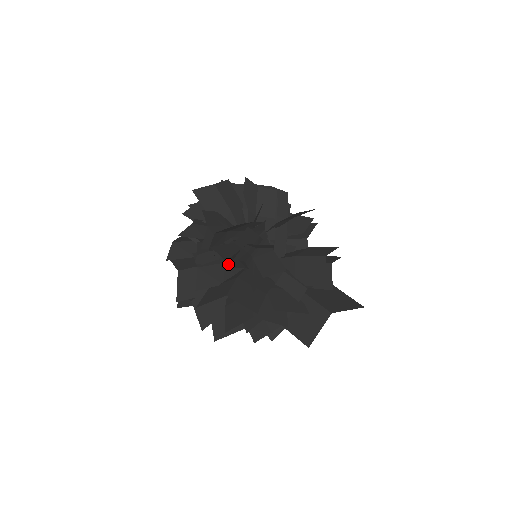
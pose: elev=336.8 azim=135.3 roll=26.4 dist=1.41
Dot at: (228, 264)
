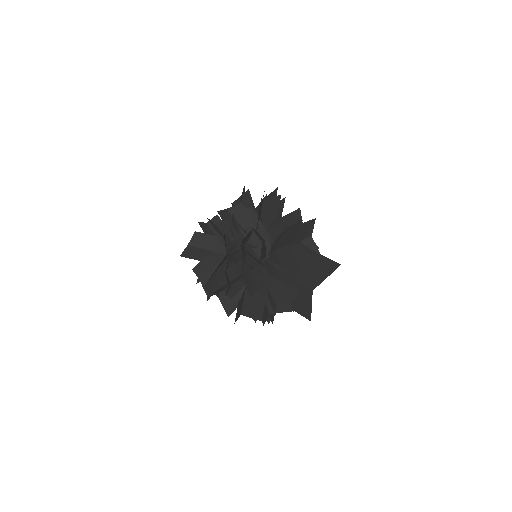
Dot at: (228, 296)
